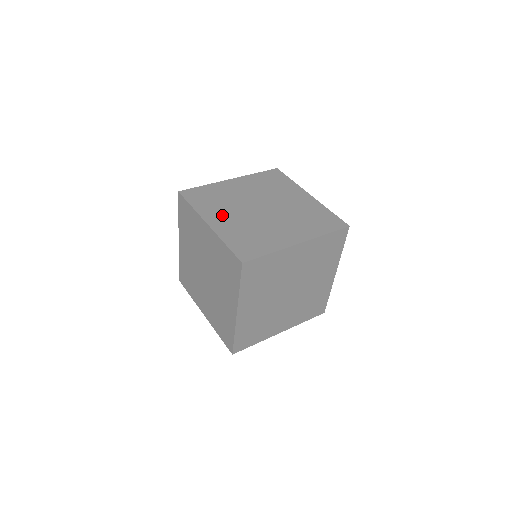
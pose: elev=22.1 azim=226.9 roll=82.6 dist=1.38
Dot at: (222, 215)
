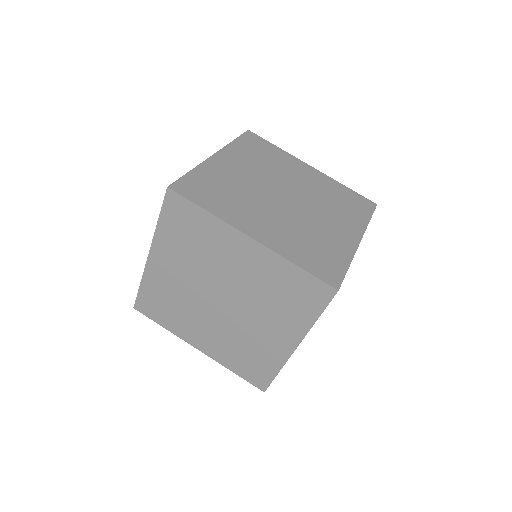
Dot at: (255, 218)
